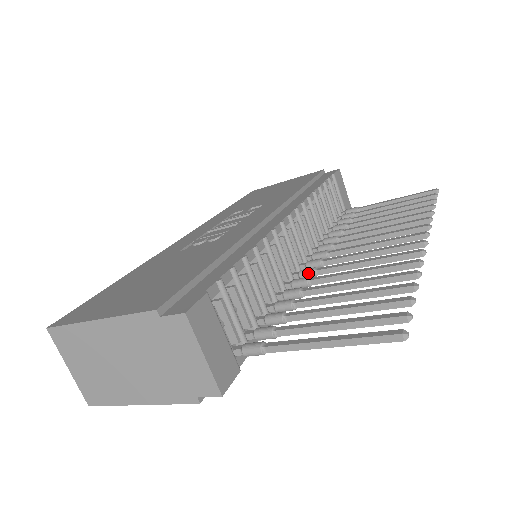
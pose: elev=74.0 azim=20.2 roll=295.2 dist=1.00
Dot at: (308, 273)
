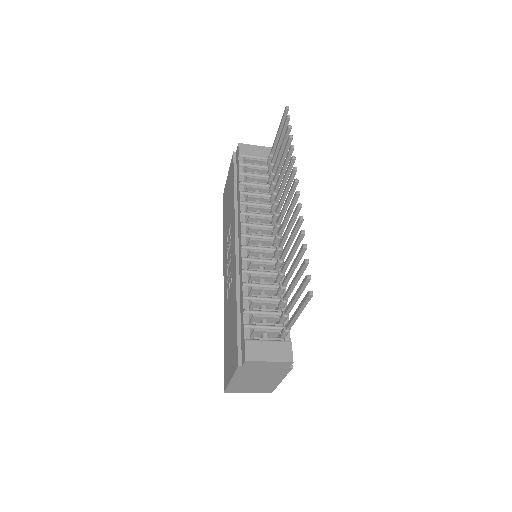
Dot at: (278, 252)
